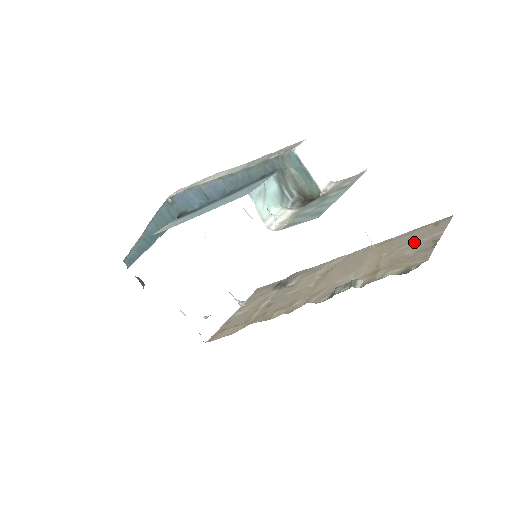
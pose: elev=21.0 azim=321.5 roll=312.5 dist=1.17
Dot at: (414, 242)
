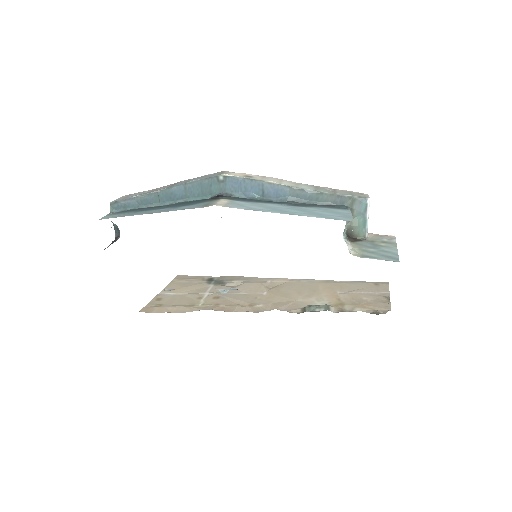
Dot at: (365, 292)
